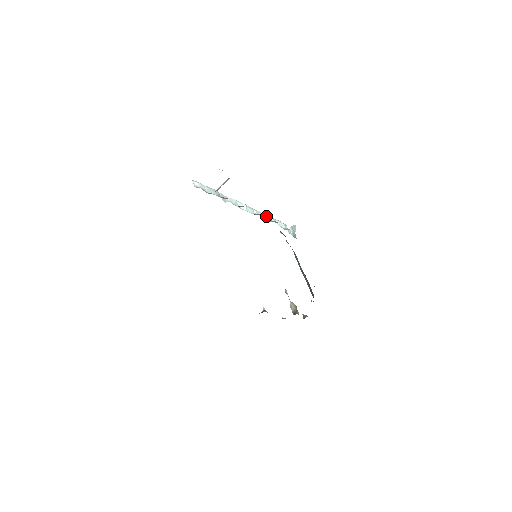
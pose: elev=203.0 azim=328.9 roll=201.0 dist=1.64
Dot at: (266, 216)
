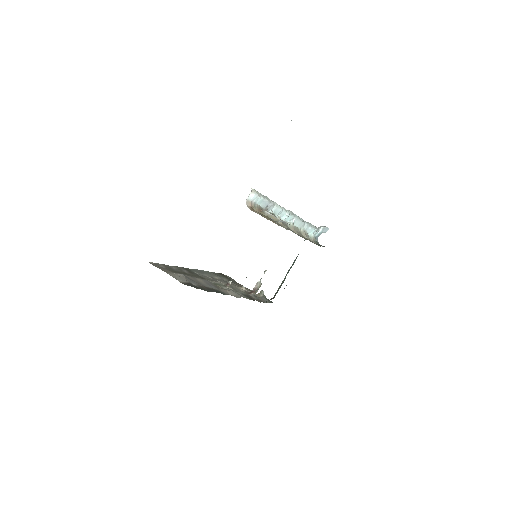
Dot at: (302, 223)
